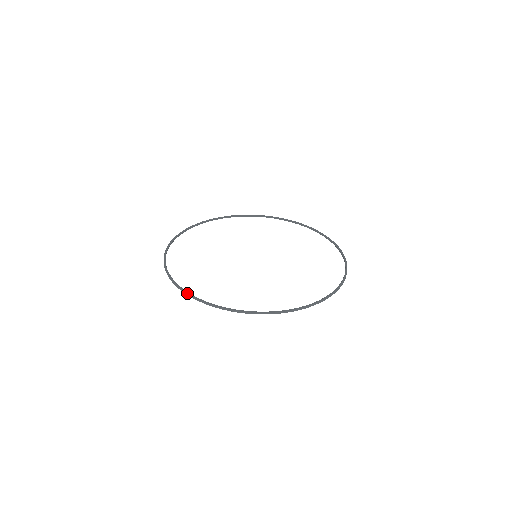
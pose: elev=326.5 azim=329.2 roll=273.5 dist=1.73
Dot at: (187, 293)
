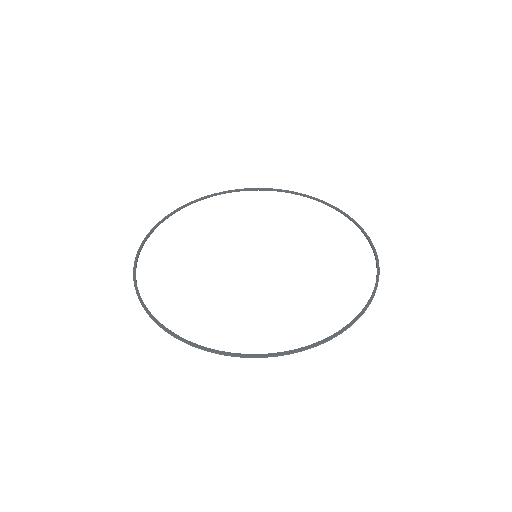
Dot at: (293, 352)
